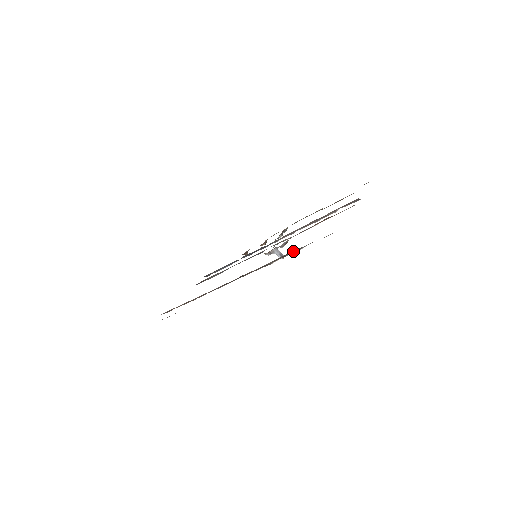
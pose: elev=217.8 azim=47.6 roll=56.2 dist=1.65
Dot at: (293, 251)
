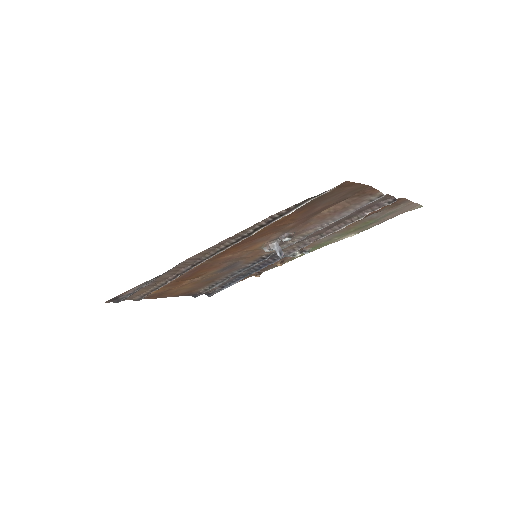
Dot at: (279, 212)
